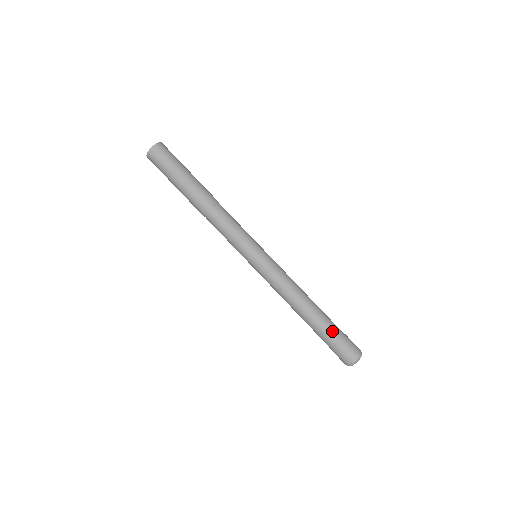
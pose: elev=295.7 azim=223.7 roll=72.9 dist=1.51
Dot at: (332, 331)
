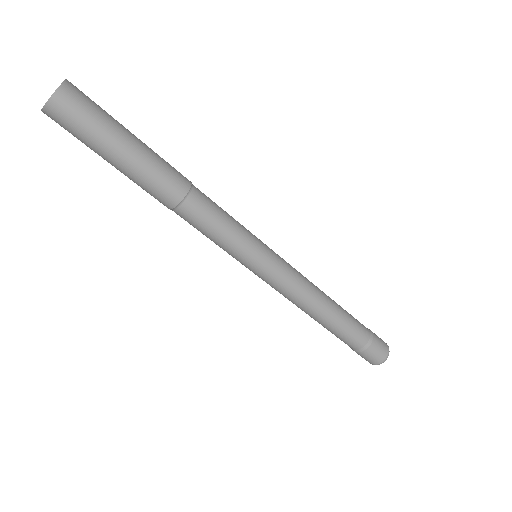
Dot at: (358, 337)
